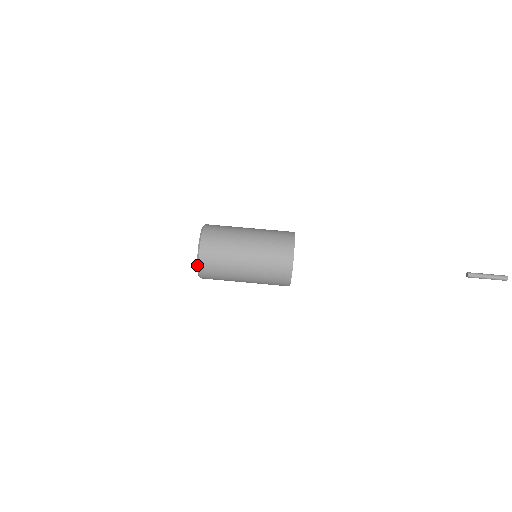
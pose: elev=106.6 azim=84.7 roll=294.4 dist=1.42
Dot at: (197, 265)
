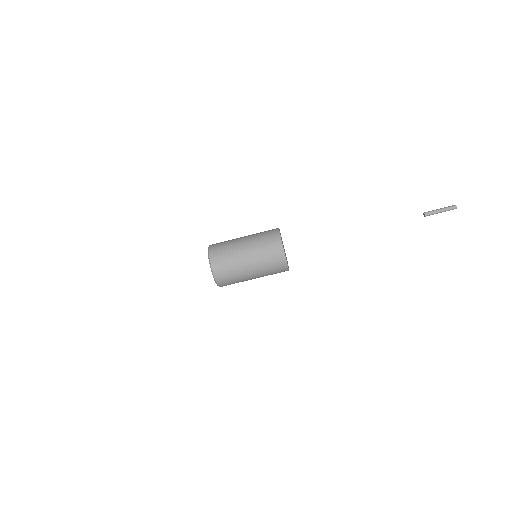
Dot at: occluded
